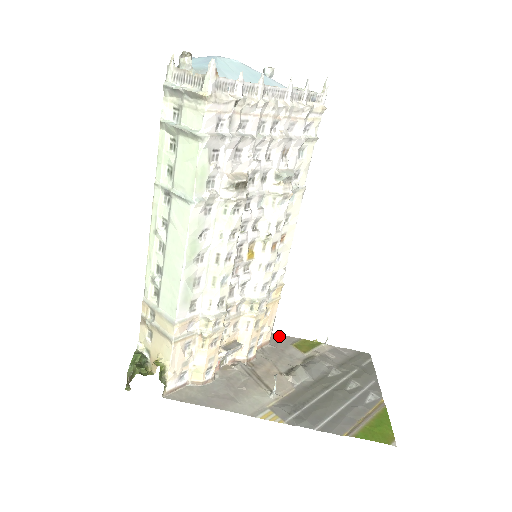
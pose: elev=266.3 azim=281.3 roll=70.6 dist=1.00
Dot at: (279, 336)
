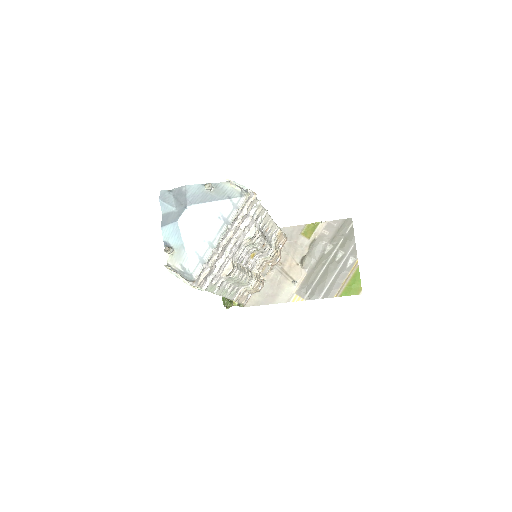
Dot at: (292, 228)
